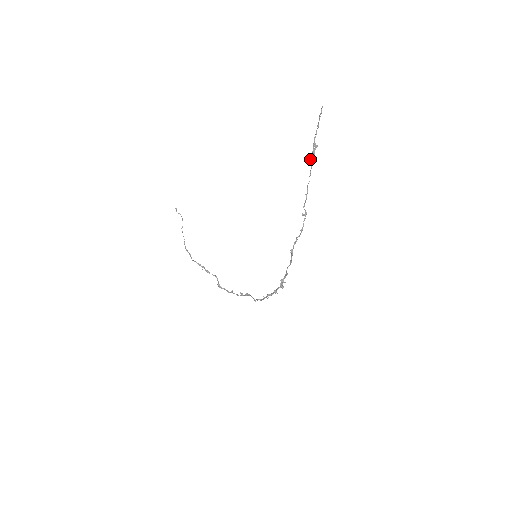
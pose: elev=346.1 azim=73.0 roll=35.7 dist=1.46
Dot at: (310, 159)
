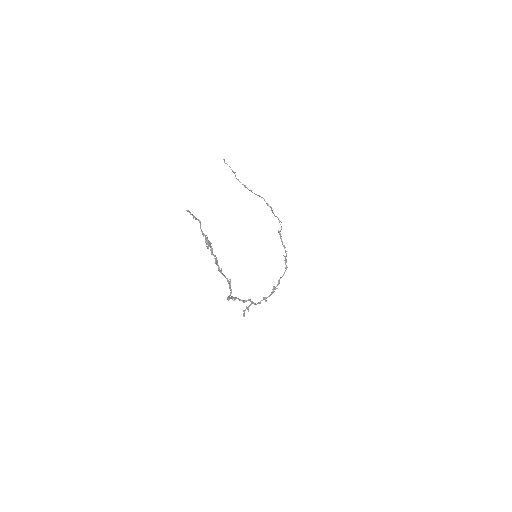
Dot at: (211, 243)
